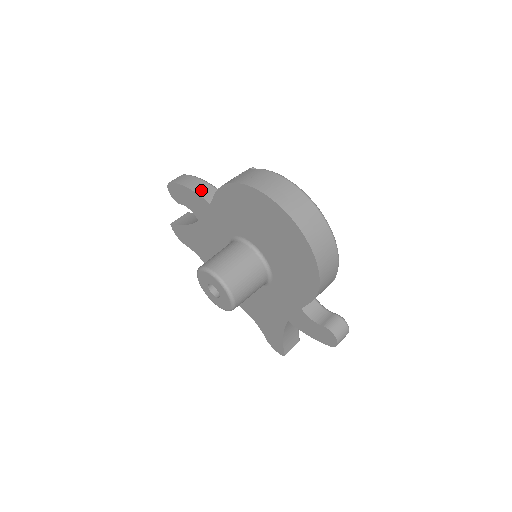
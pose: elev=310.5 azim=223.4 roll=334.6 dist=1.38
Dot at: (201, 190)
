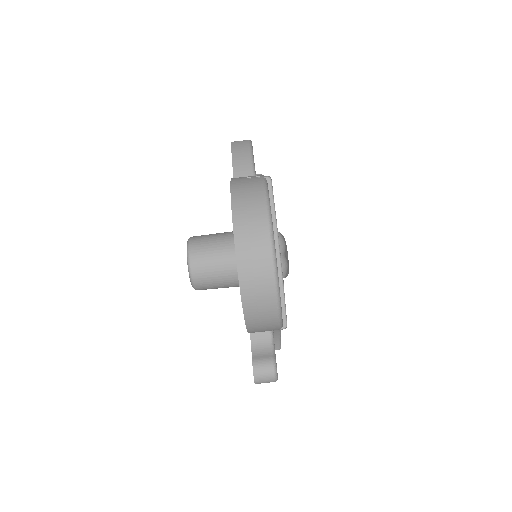
Dot at: (239, 167)
